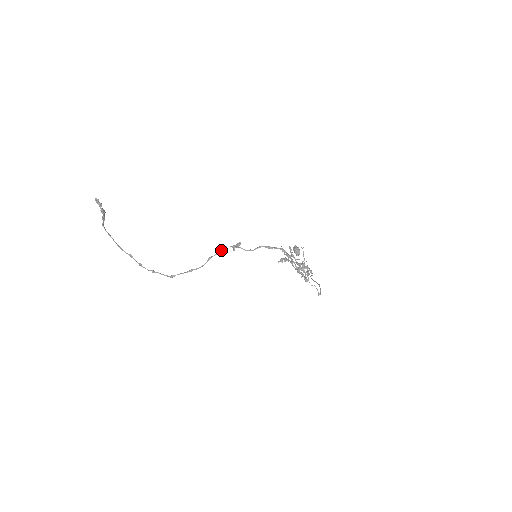
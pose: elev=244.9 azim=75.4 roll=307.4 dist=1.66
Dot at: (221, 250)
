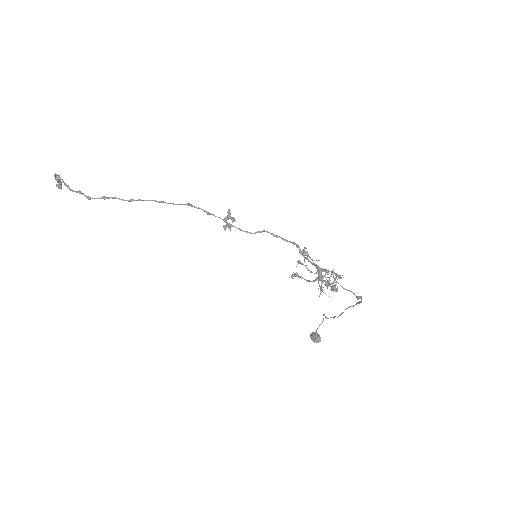
Dot at: (207, 212)
